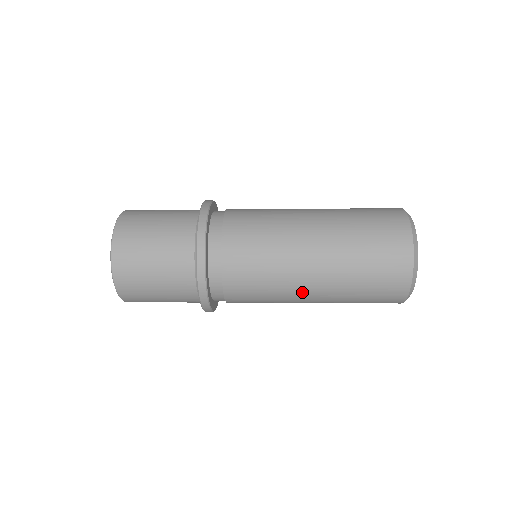
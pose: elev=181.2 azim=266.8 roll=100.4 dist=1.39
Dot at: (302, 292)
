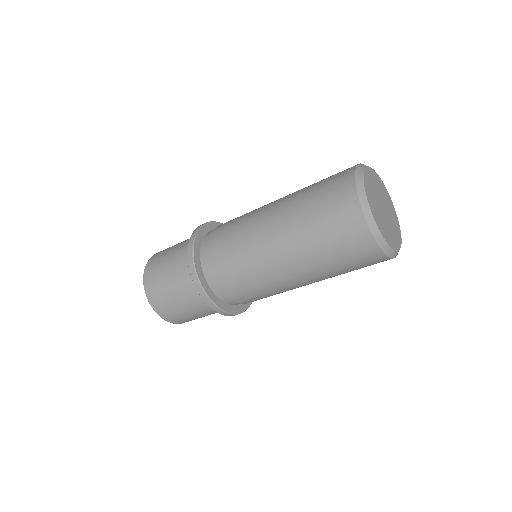
Dot at: (266, 241)
